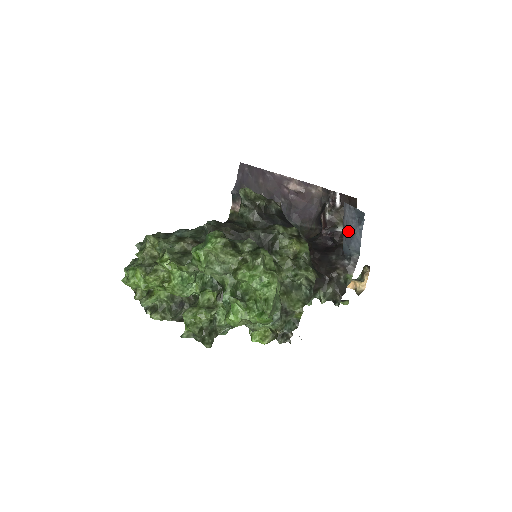
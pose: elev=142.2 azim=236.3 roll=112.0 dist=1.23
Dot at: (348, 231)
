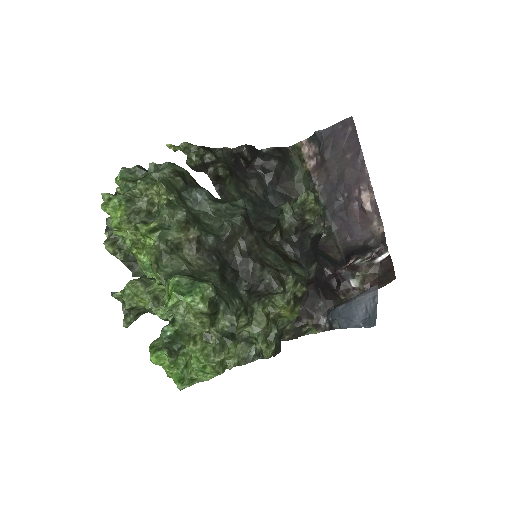
Dot at: (352, 309)
